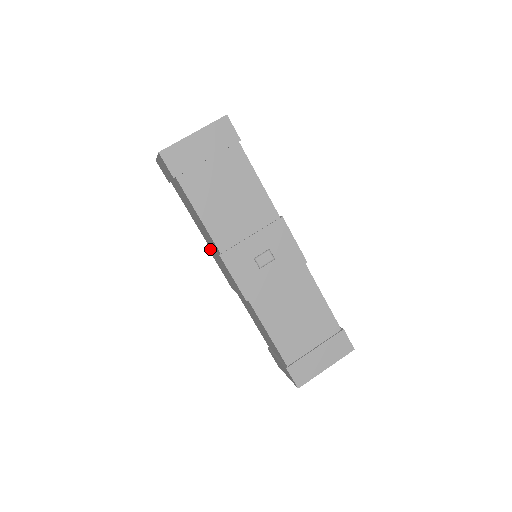
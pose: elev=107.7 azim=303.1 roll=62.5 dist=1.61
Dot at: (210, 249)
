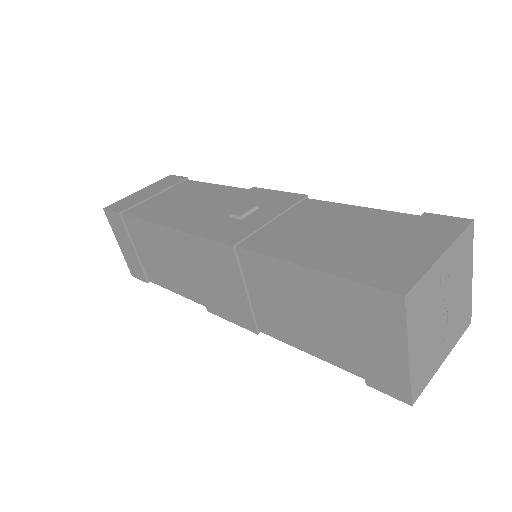
Dot at: (204, 299)
